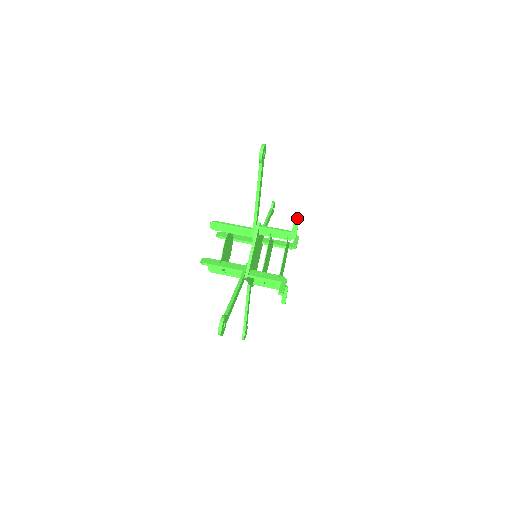
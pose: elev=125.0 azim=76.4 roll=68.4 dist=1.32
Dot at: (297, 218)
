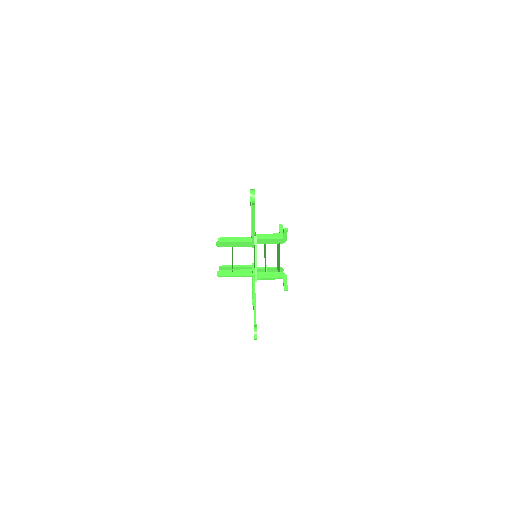
Dot at: (281, 224)
